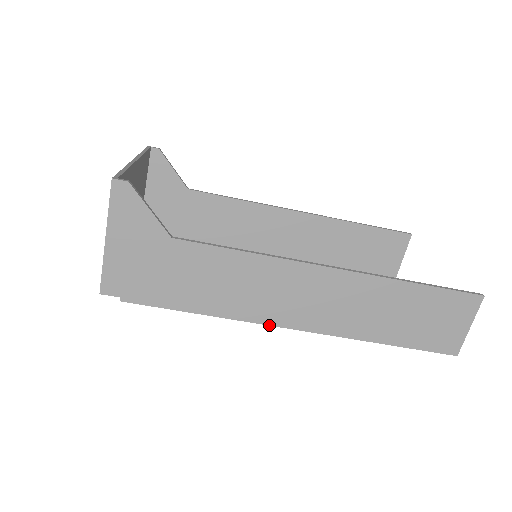
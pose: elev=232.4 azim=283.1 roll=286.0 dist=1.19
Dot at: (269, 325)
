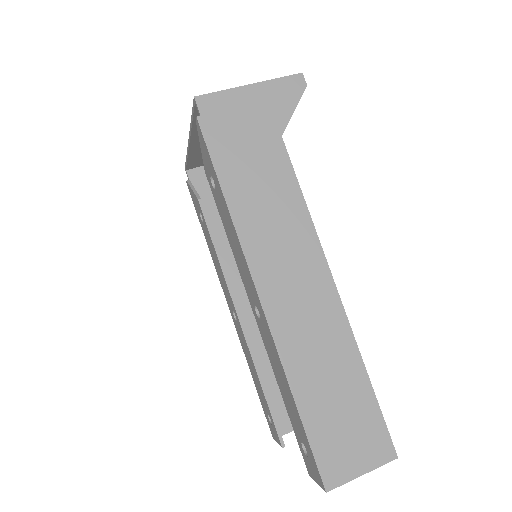
Dot at: (248, 266)
